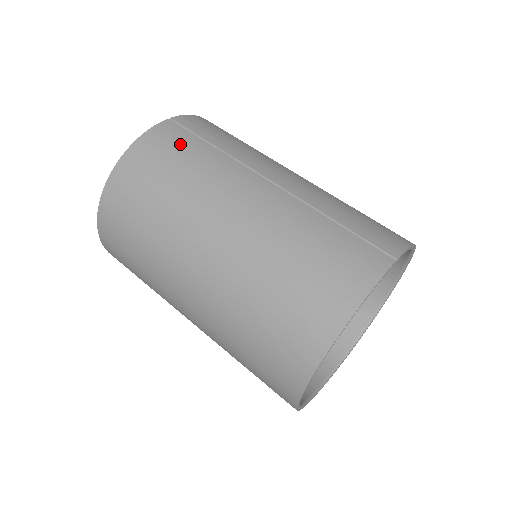
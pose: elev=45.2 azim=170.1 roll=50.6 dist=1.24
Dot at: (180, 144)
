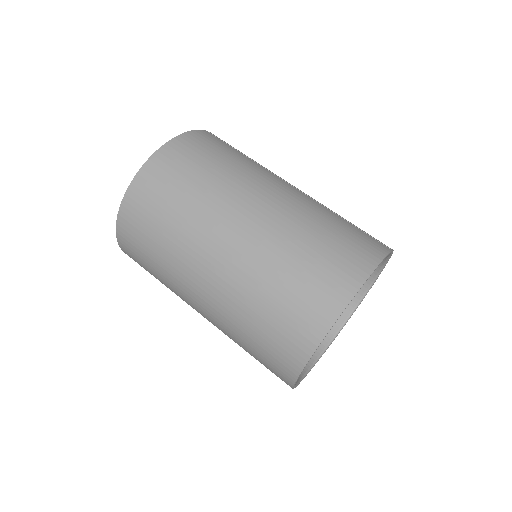
Dot at: (221, 145)
